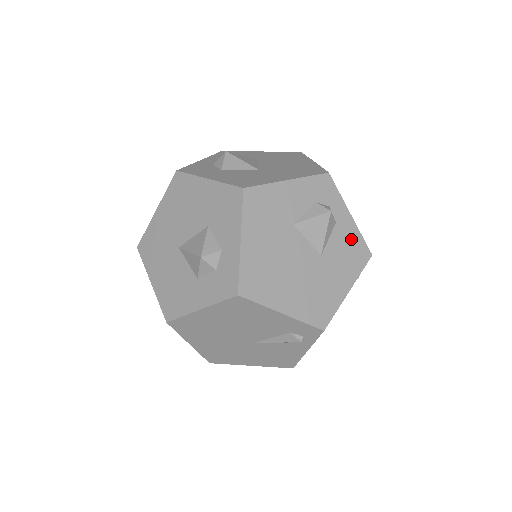
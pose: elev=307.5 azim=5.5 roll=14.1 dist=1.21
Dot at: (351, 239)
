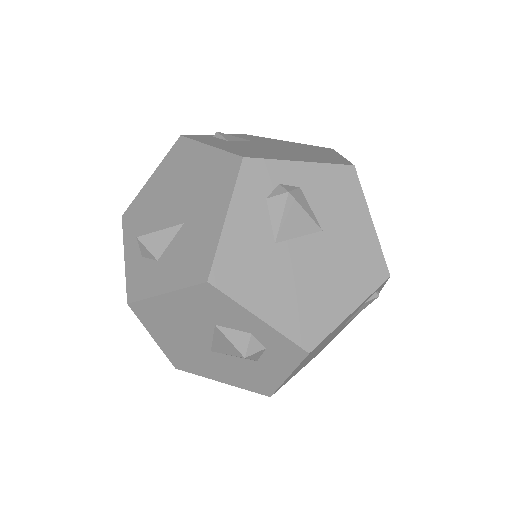
Dot at: (325, 180)
